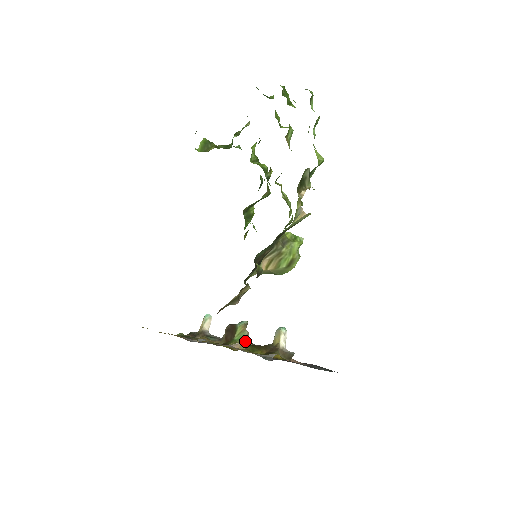
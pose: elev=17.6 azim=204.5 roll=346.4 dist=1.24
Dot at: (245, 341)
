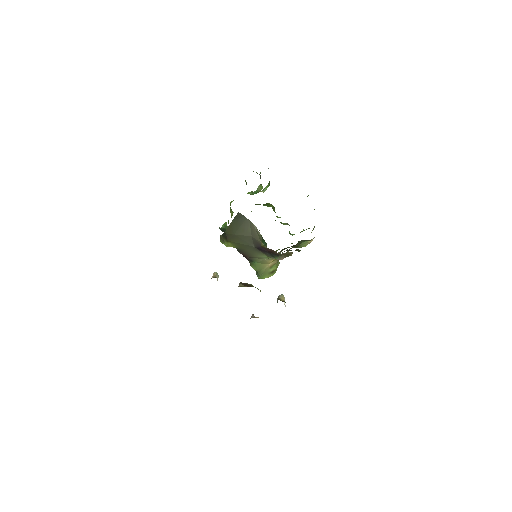
Dot at: occluded
